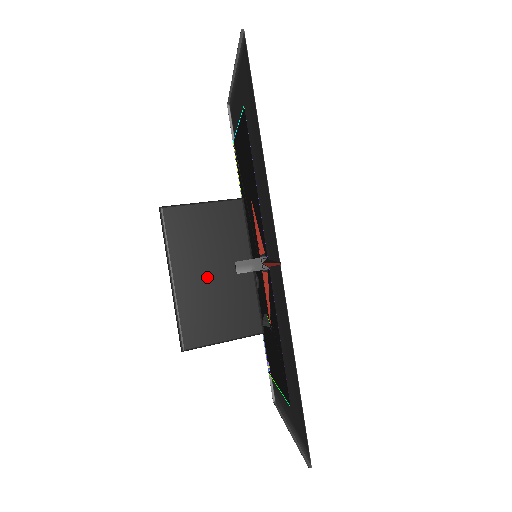
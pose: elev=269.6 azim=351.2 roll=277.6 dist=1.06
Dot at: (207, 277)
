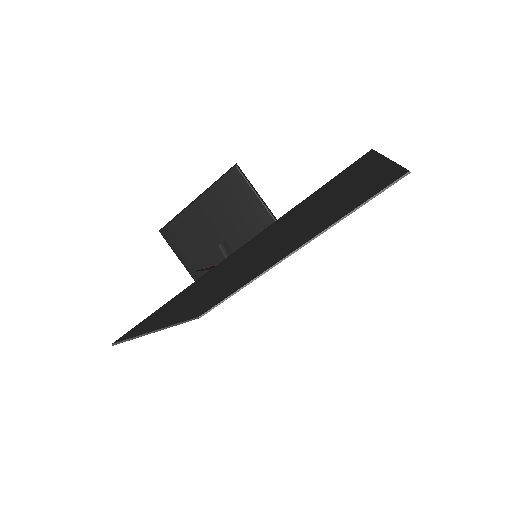
Dot at: (210, 224)
